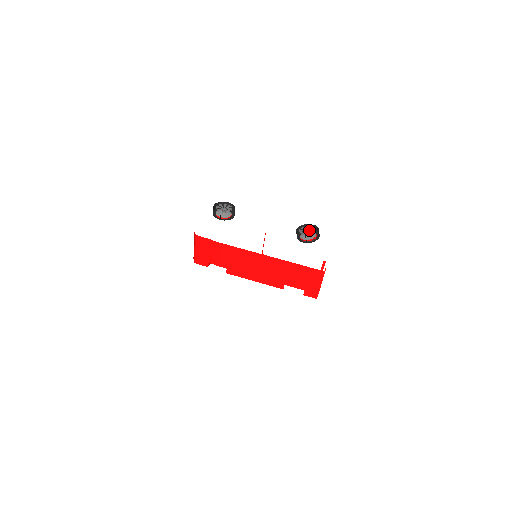
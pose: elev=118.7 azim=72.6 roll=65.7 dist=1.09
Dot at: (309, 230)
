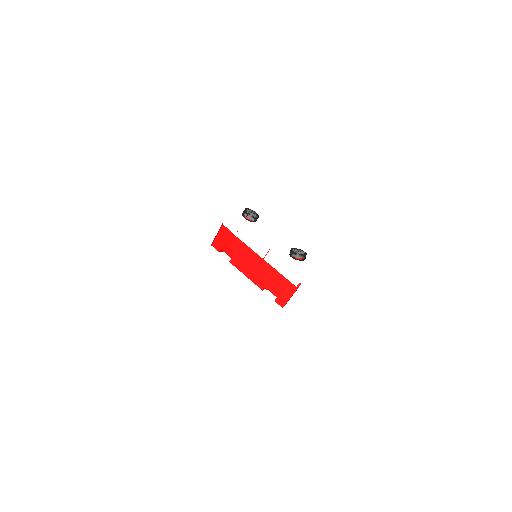
Dot at: (300, 252)
